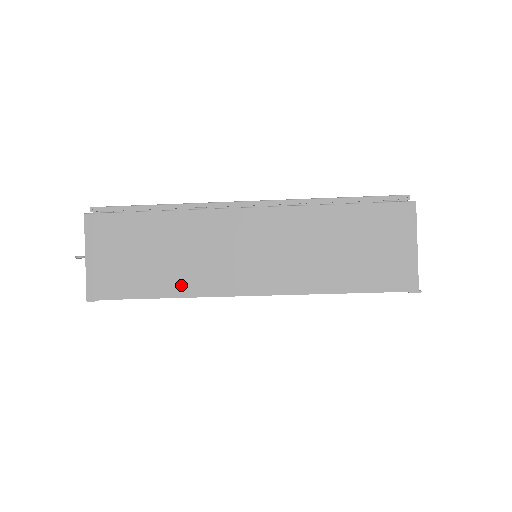
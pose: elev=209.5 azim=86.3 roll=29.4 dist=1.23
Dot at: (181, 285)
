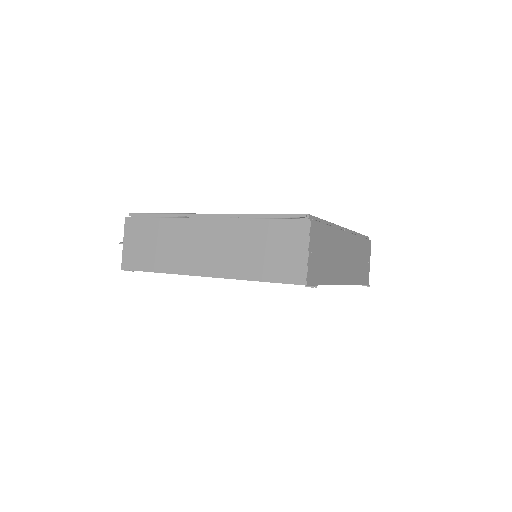
Dot at: (167, 265)
